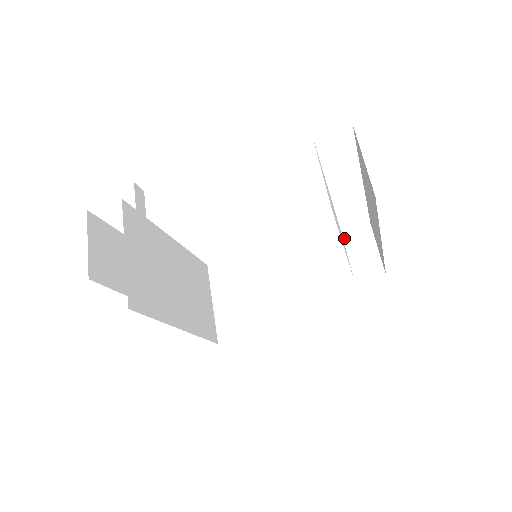
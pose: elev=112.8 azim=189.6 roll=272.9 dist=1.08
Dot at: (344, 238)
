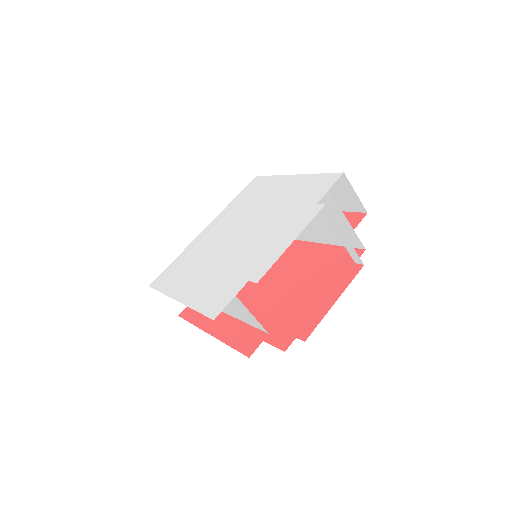
Dot at: occluded
